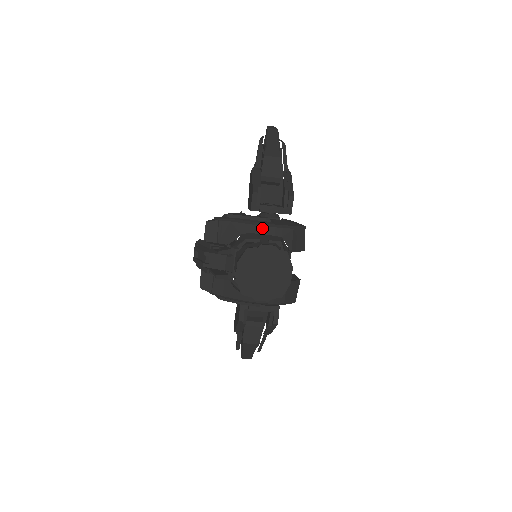
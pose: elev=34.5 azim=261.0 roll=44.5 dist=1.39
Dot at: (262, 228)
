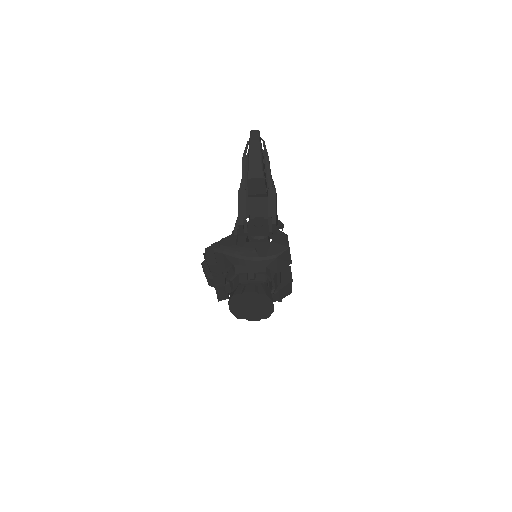
Dot at: (248, 262)
